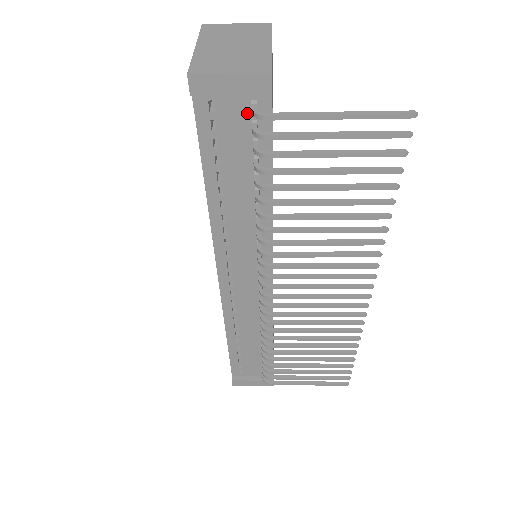
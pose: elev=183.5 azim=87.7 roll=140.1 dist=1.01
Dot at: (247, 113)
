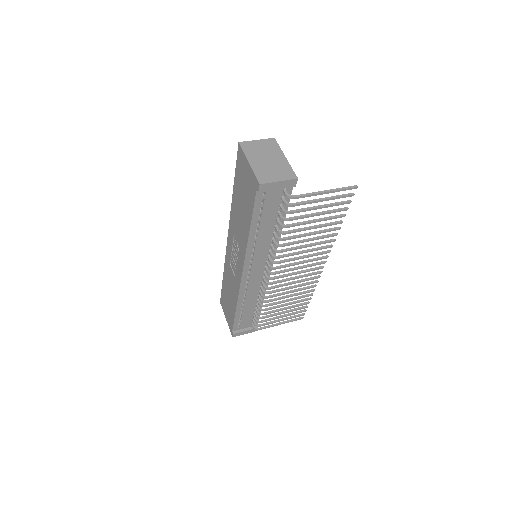
Dot at: (280, 194)
